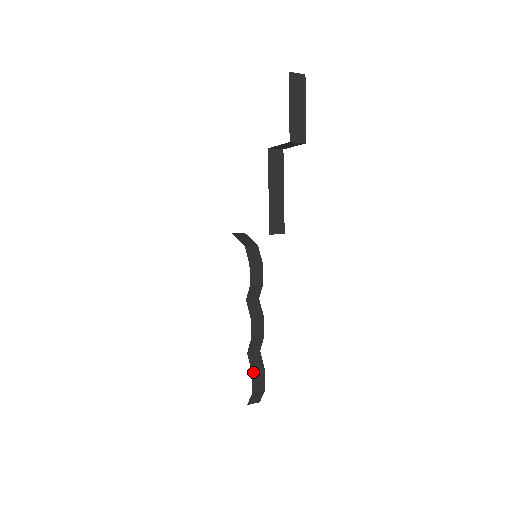
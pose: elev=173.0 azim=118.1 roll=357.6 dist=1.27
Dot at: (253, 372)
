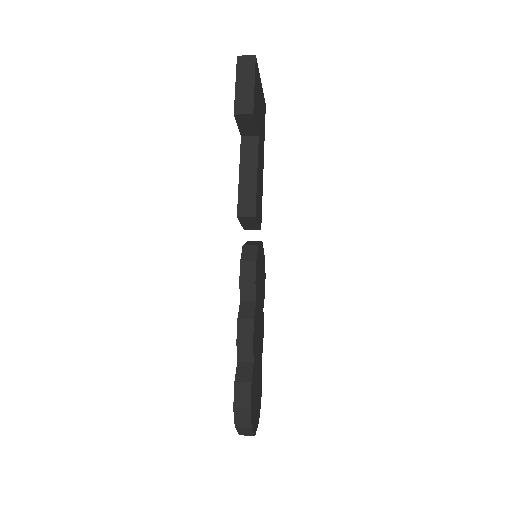
Dot at: (236, 382)
